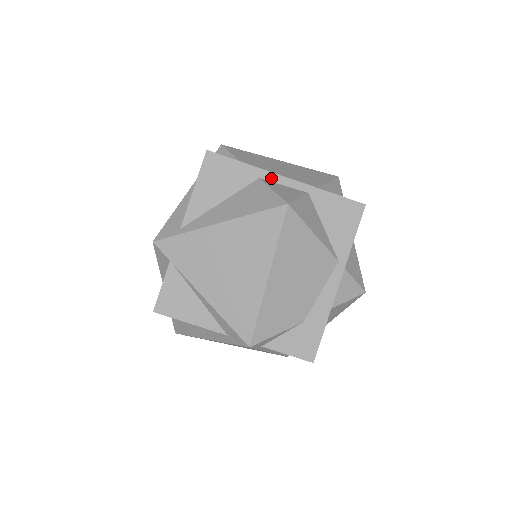
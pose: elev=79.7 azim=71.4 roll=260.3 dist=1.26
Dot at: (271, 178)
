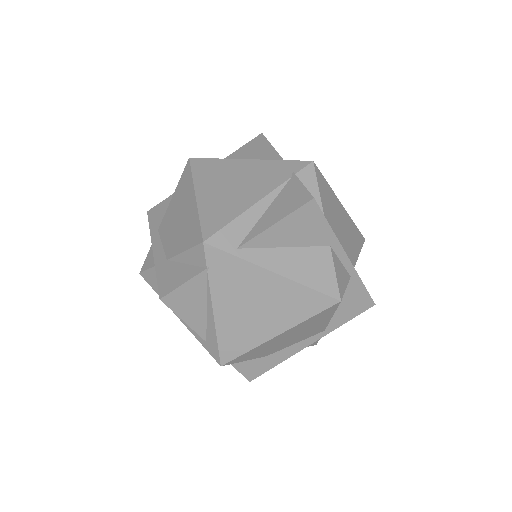
Dot at: (338, 251)
